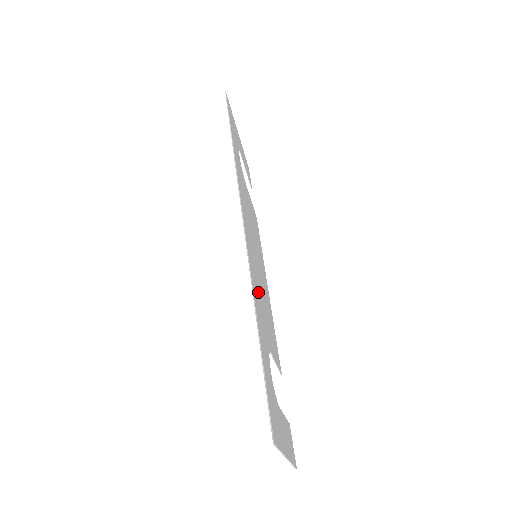
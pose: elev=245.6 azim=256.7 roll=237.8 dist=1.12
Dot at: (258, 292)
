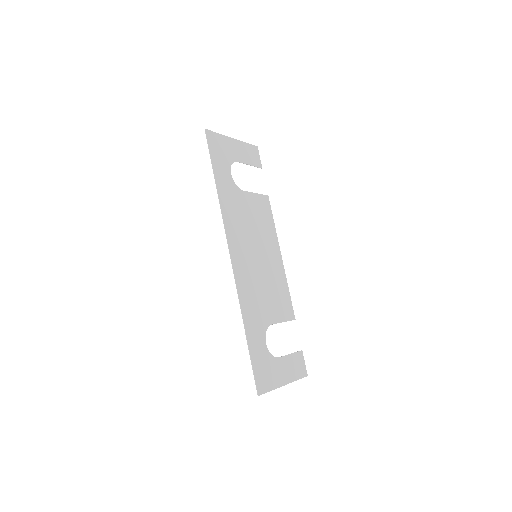
Dot at: (253, 294)
